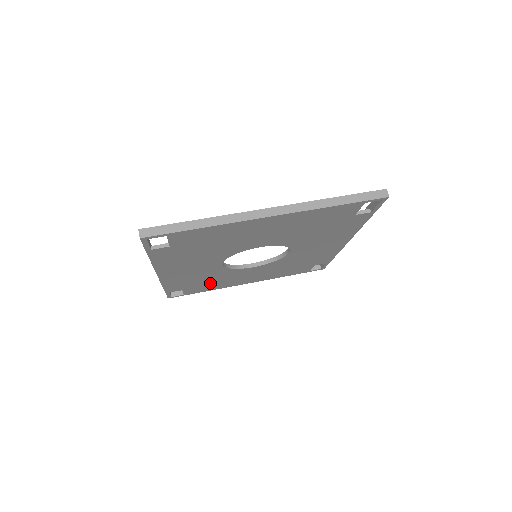
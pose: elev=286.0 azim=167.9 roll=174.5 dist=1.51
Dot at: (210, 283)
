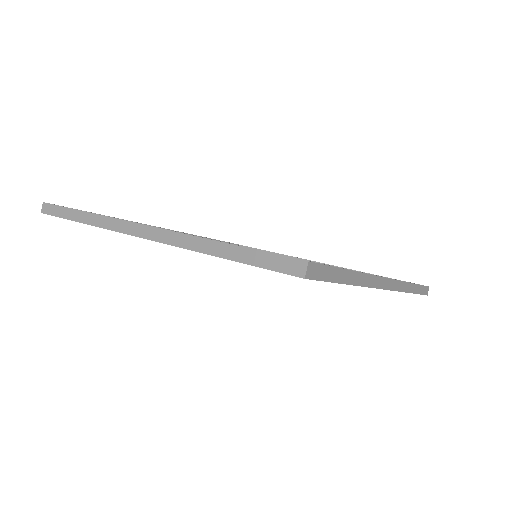
Dot at: occluded
